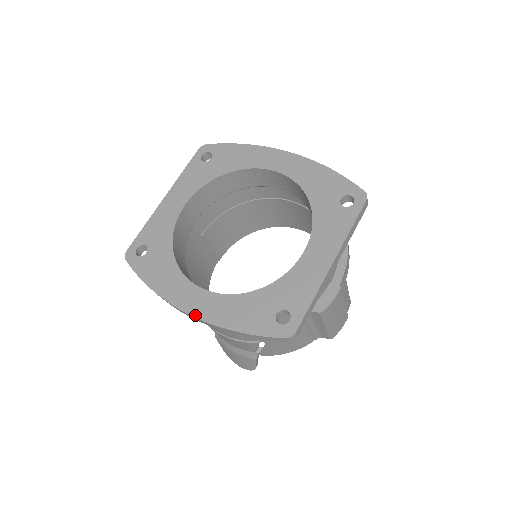
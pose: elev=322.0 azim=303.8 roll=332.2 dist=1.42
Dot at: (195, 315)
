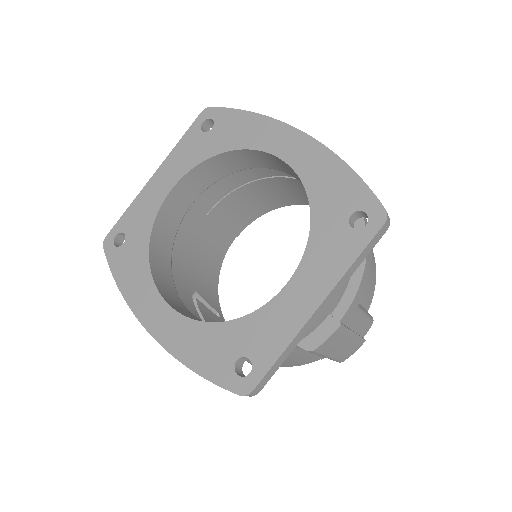
Dot at: (154, 336)
